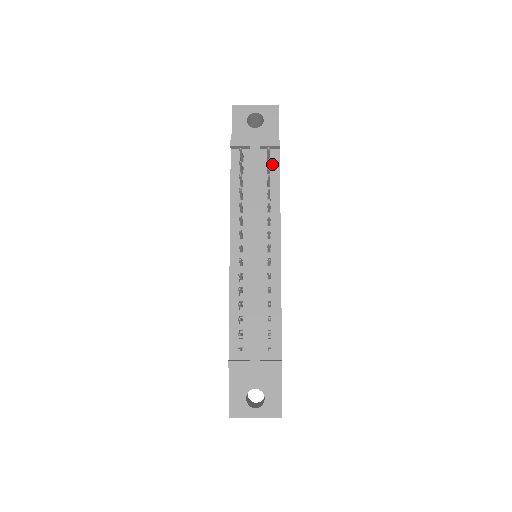
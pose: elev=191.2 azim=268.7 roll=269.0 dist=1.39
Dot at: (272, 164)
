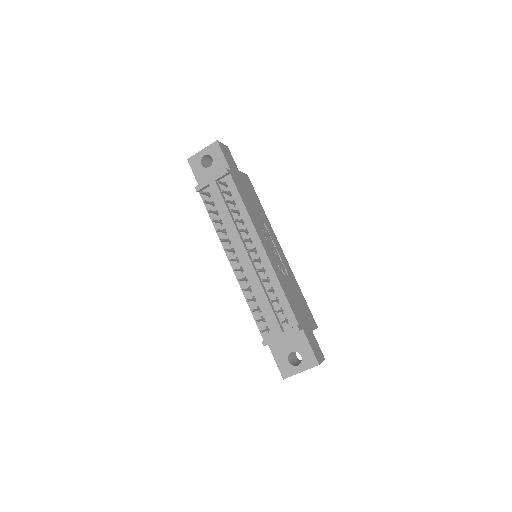
Dot at: (230, 188)
